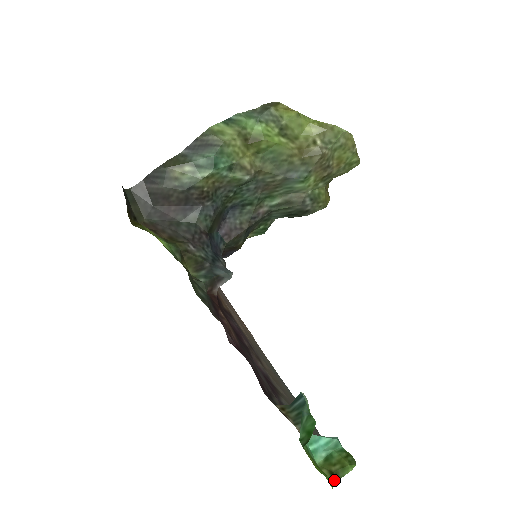
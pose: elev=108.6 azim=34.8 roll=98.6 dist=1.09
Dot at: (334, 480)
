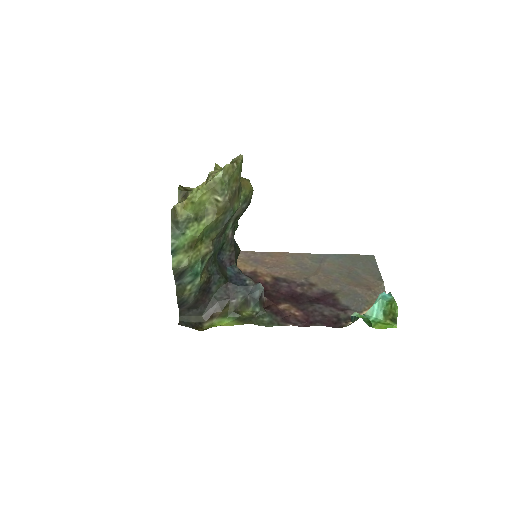
Dot at: (395, 323)
